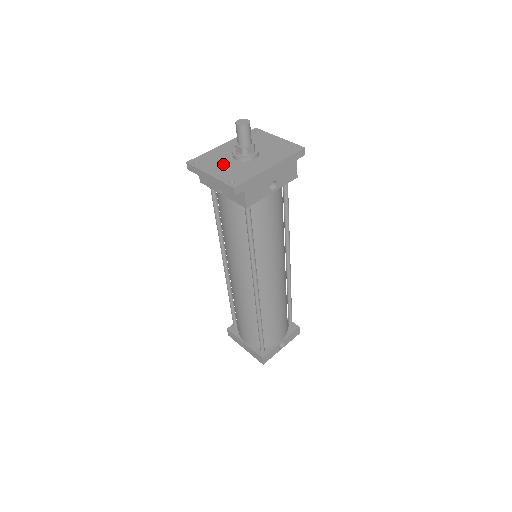
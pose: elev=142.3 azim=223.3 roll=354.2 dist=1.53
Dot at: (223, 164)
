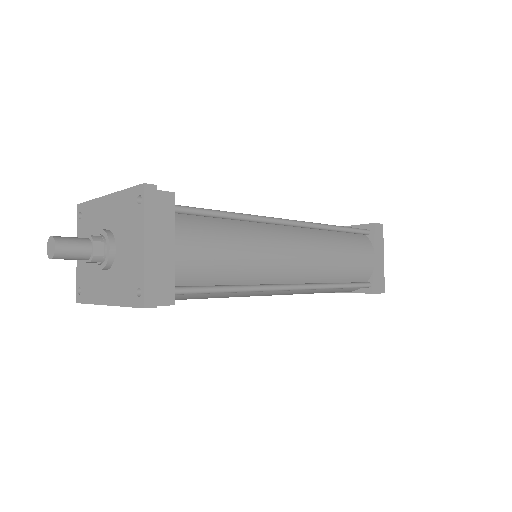
Dot at: occluded
